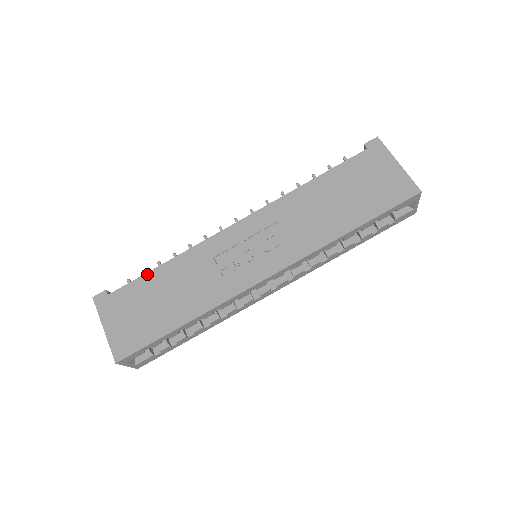
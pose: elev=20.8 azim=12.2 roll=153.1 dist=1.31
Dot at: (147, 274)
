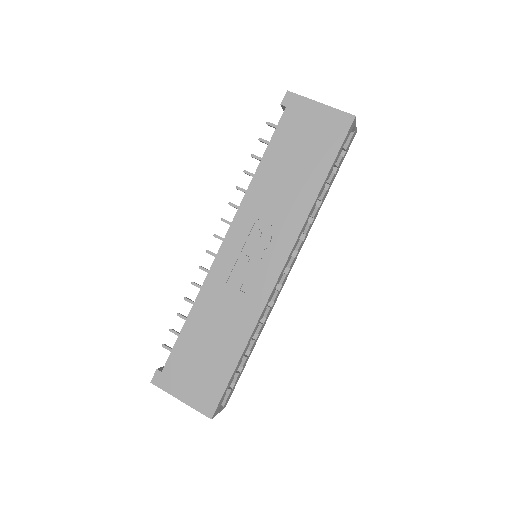
Dot at: (181, 333)
